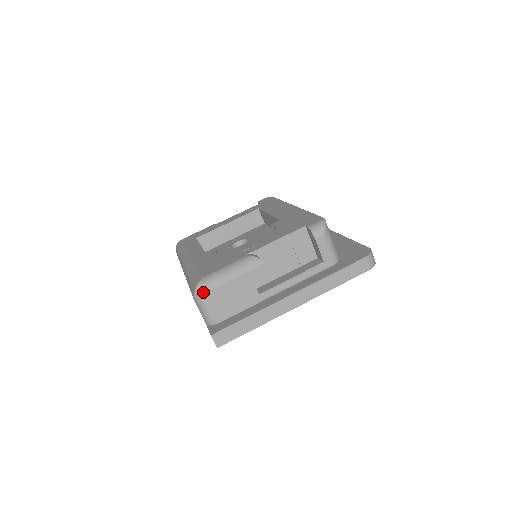
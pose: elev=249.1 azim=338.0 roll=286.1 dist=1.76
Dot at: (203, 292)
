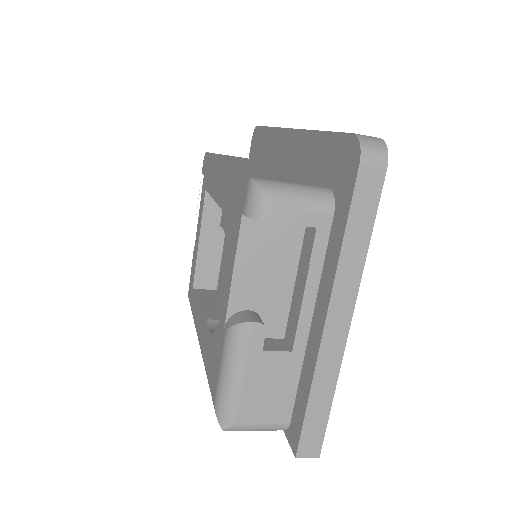
Dot at: (232, 424)
